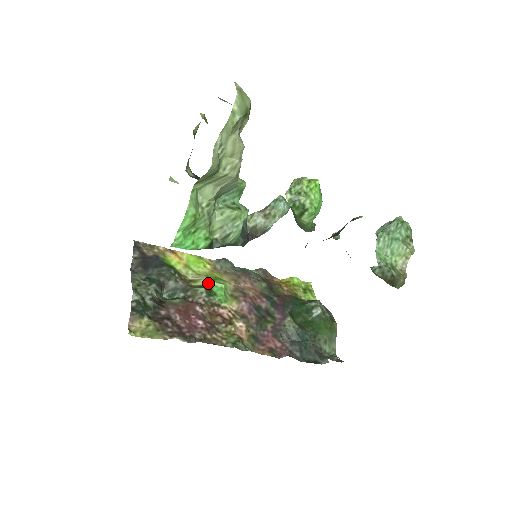
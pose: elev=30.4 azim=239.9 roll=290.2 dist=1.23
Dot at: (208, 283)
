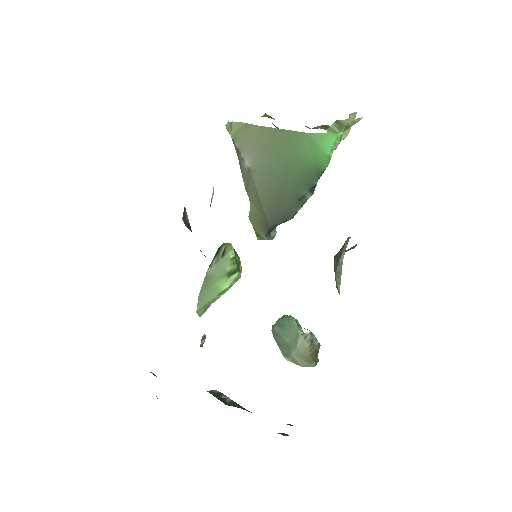
Dot at: occluded
